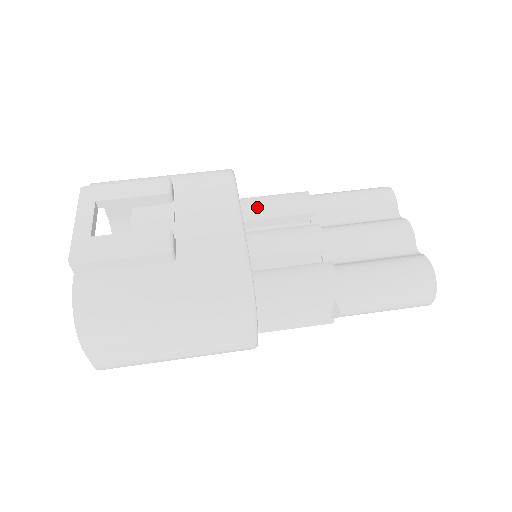
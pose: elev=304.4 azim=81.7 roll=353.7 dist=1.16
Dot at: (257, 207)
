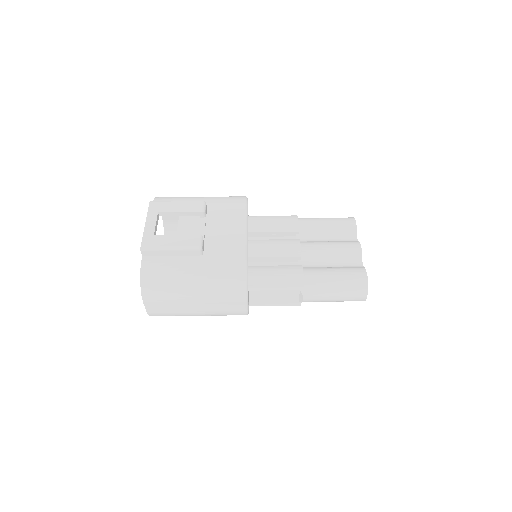
Dot at: (261, 223)
